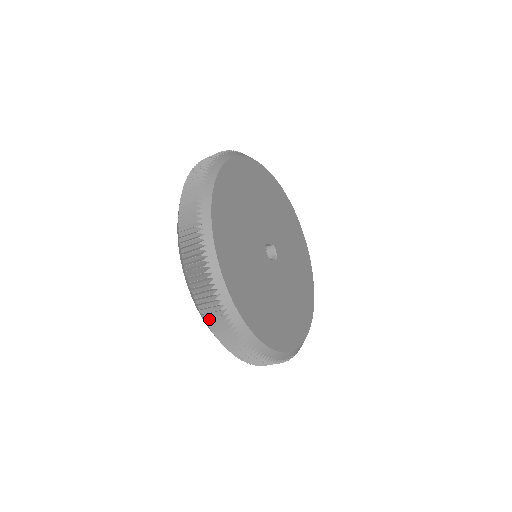
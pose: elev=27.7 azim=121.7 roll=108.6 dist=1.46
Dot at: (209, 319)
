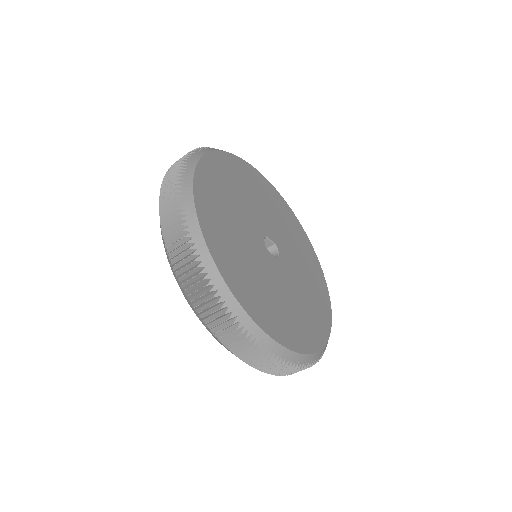
Dot at: (181, 274)
